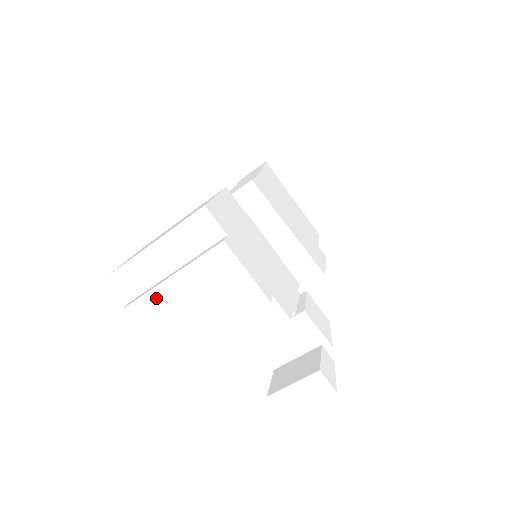
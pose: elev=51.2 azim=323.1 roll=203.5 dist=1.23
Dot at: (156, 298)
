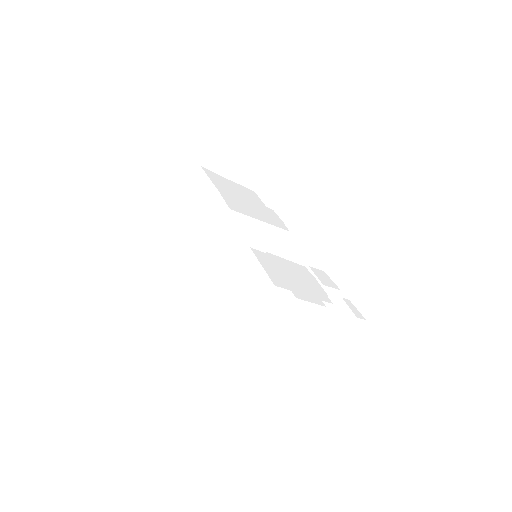
Dot at: (258, 344)
